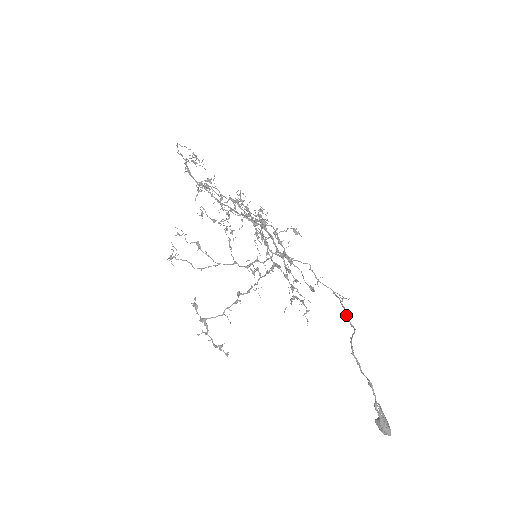
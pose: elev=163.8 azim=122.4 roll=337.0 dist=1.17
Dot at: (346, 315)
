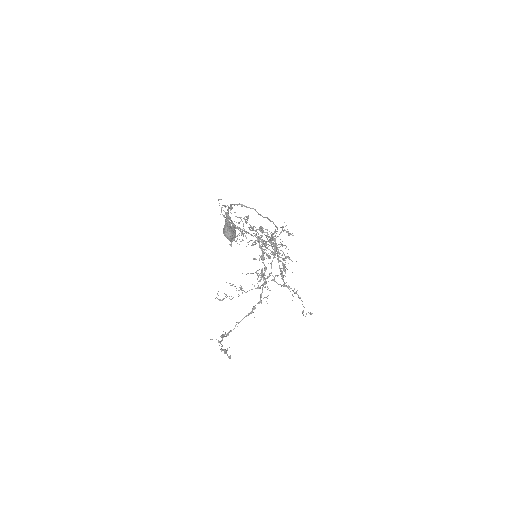
Dot at: (264, 217)
